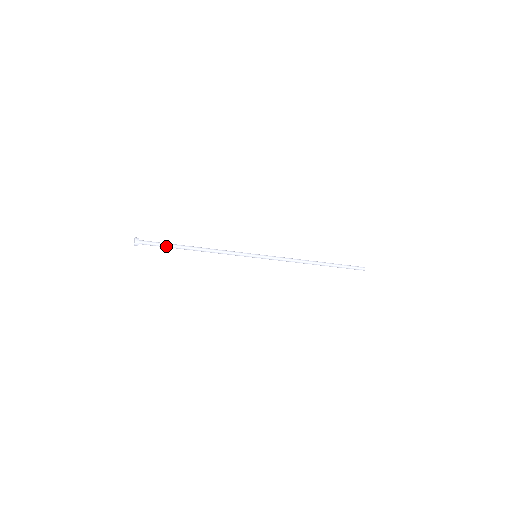
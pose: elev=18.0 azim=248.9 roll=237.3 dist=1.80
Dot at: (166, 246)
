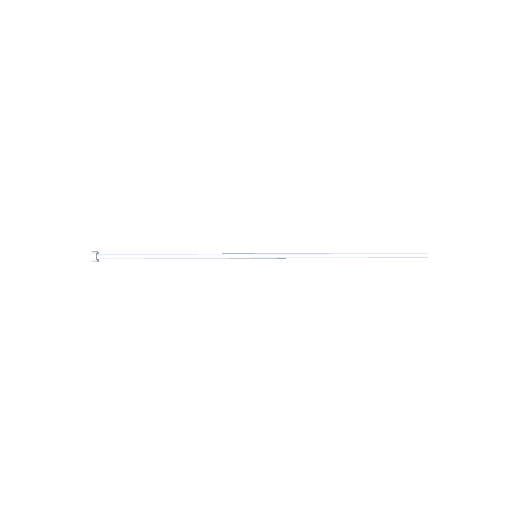
Dot at: (132, 257)
